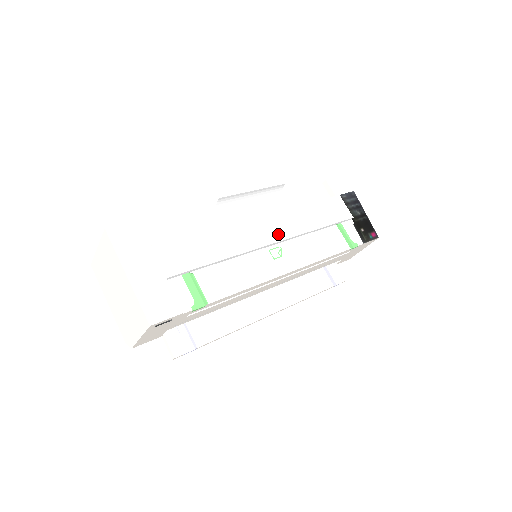
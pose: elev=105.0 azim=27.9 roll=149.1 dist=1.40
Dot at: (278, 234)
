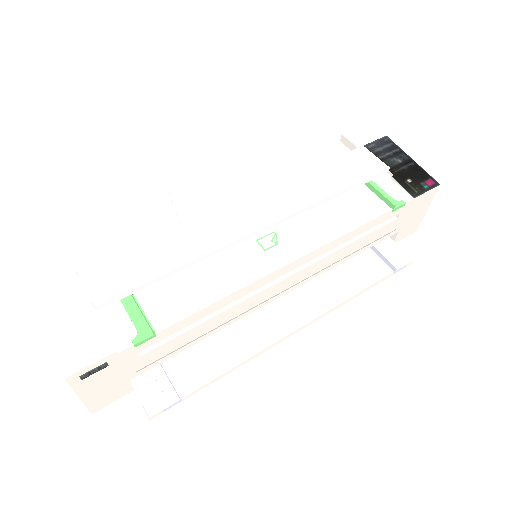
Dot at: (267, 216)
